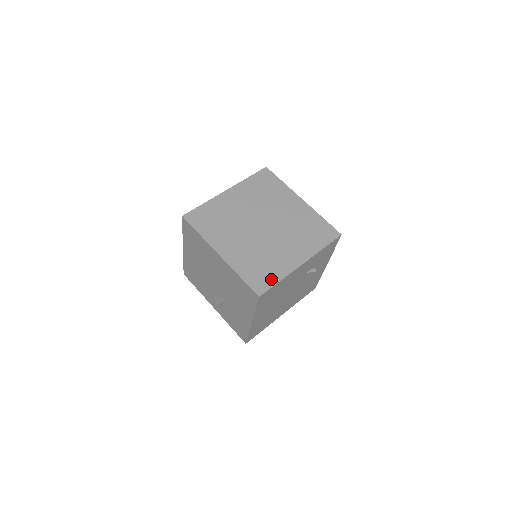
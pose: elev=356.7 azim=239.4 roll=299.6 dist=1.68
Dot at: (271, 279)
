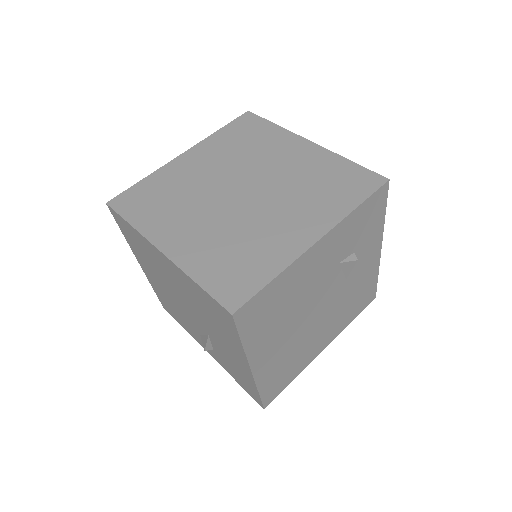
Dot at: (256, 277)
